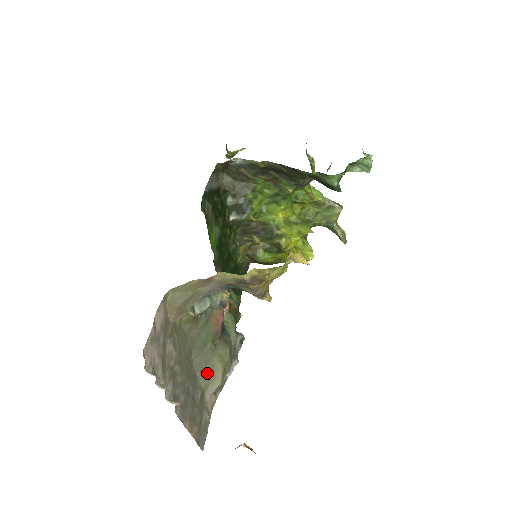
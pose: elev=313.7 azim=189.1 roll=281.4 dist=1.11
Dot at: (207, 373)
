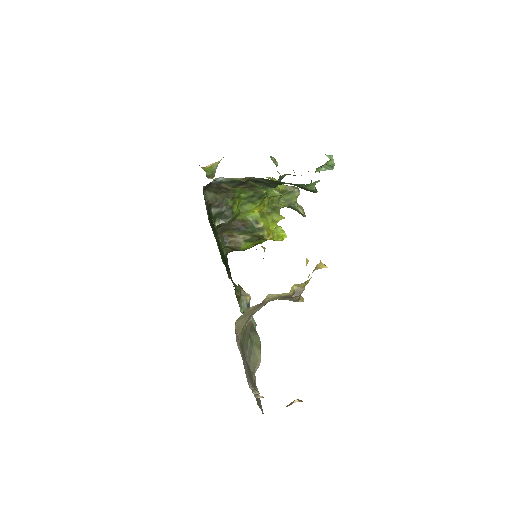
Dot at: (253, 361)
